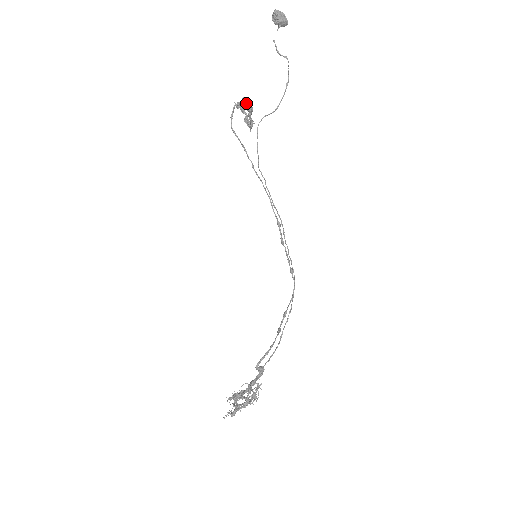
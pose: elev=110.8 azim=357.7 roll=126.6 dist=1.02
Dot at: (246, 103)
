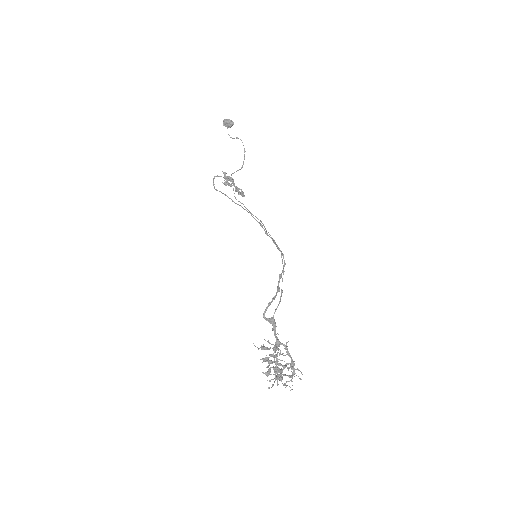
Dot at: (226, 176)
